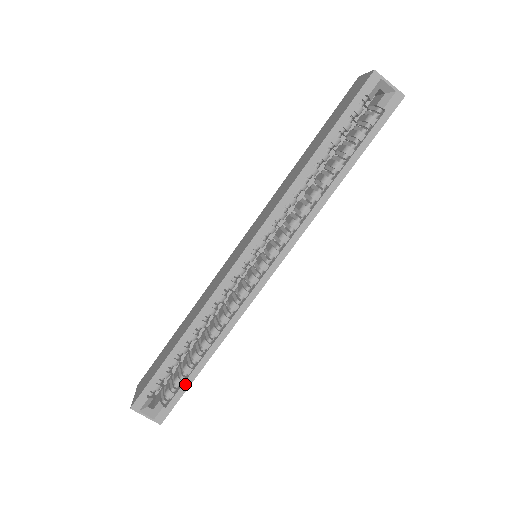
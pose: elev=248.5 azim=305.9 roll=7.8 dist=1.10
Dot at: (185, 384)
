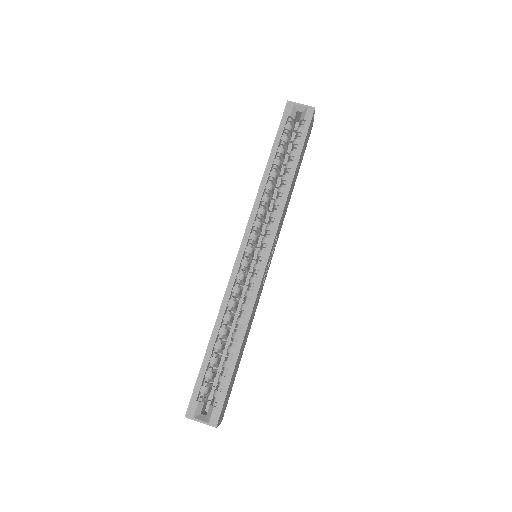
Dot at: (227, 377)
